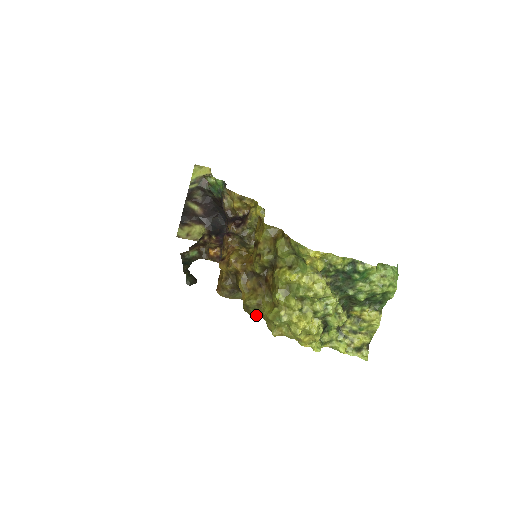
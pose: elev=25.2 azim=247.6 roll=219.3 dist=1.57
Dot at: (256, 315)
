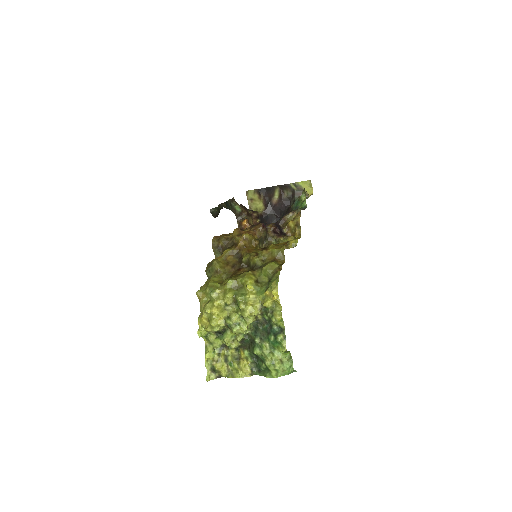
Dot at: (208, 274)
